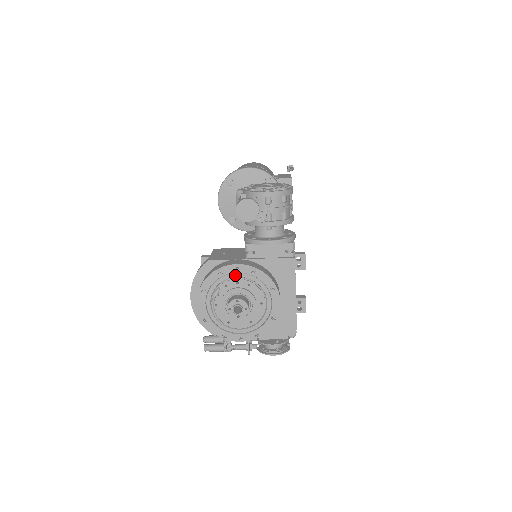
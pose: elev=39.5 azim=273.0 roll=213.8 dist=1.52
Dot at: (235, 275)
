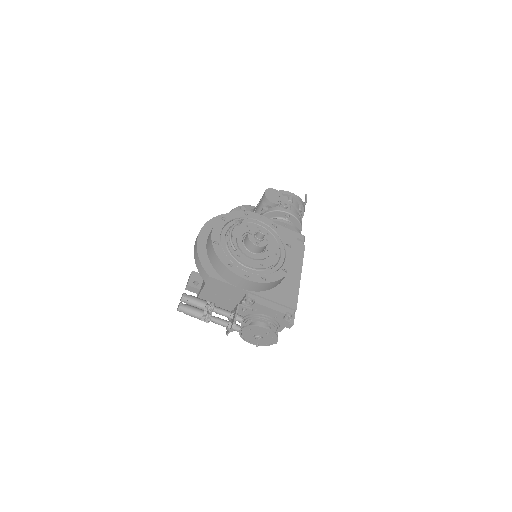
Dot at: (257, 222)
